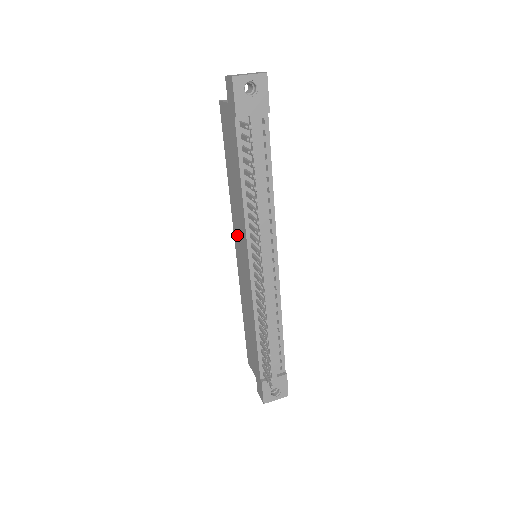
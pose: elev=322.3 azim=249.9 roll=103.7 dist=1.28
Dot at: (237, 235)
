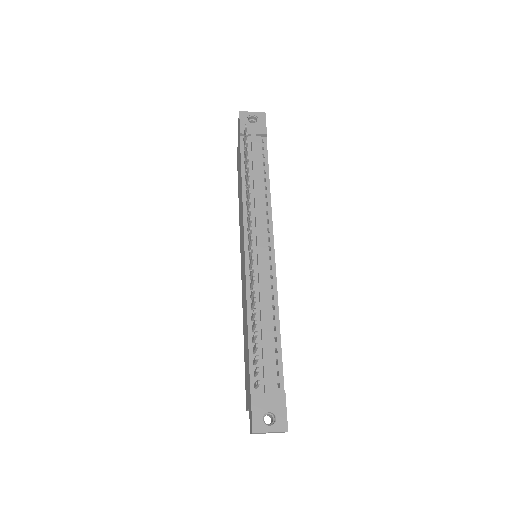
Dot at: (241, 243)
